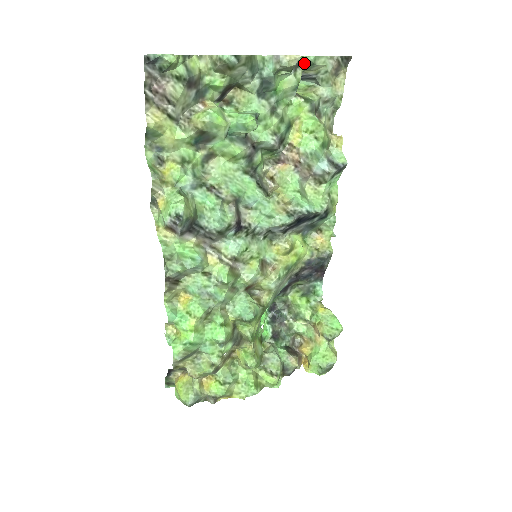
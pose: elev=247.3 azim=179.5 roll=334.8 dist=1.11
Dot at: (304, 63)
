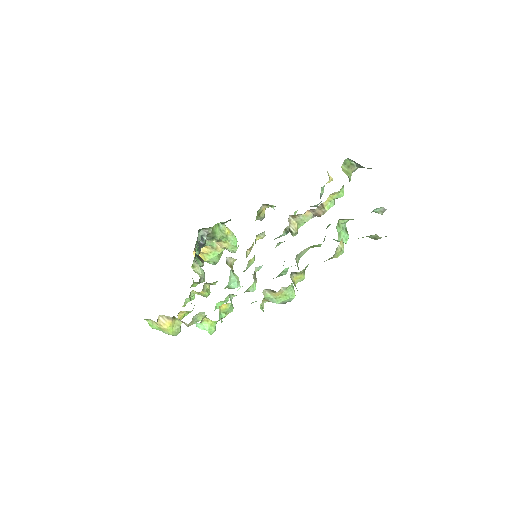
Dot at: occluded
